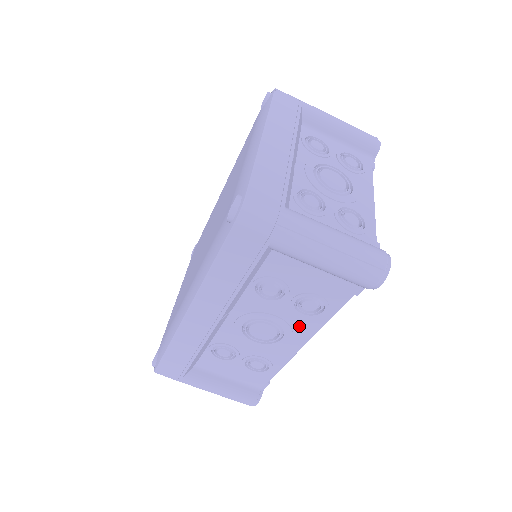
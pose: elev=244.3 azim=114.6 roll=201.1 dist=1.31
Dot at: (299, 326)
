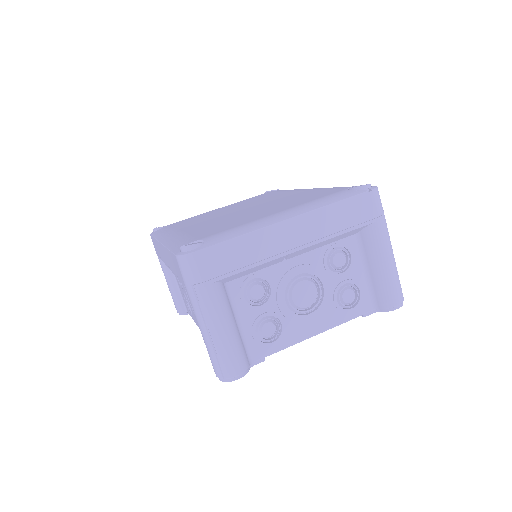
Dot at: occluded
